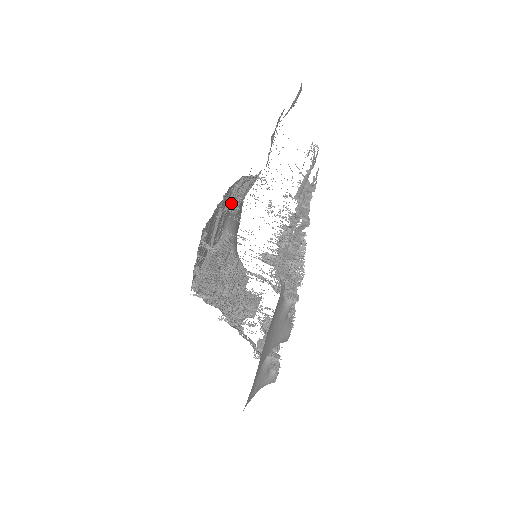
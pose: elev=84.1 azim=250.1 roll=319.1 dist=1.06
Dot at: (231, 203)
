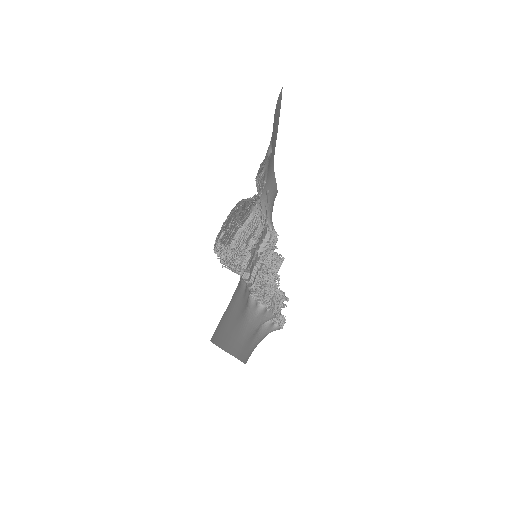
Dot at: (245, 205)
